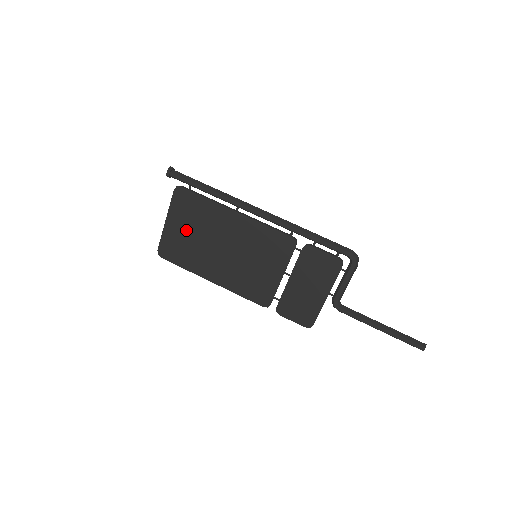
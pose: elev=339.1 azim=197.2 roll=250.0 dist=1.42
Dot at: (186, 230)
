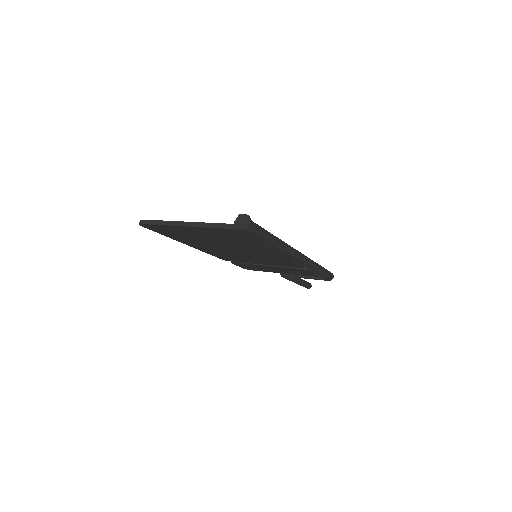
Dot at: (203, 235)
